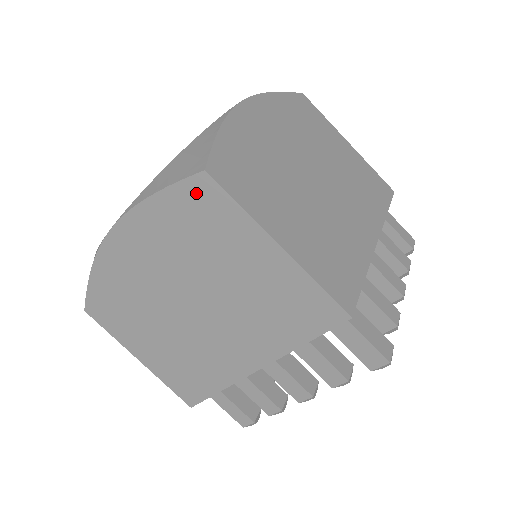
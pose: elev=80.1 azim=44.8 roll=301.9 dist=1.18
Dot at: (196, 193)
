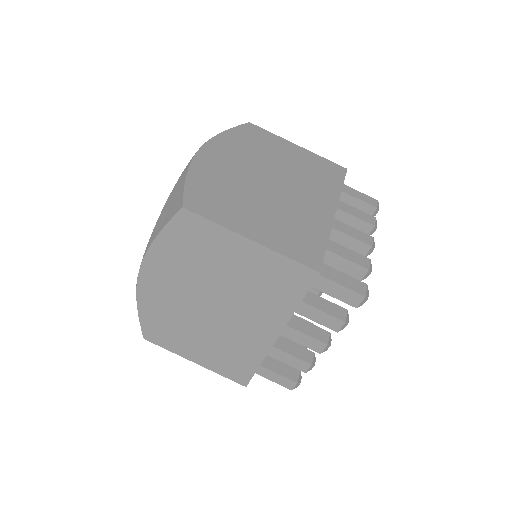
Dot at: (183, 225)
